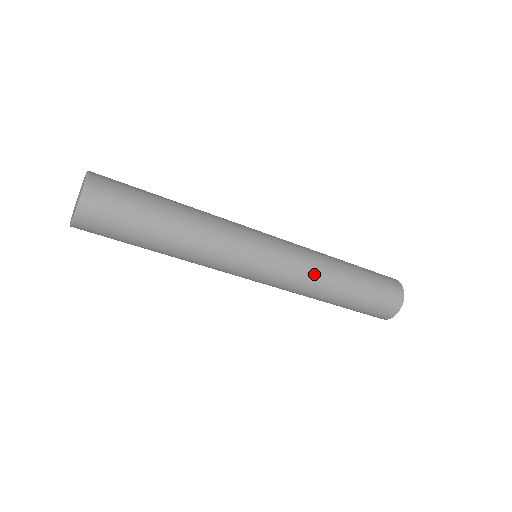
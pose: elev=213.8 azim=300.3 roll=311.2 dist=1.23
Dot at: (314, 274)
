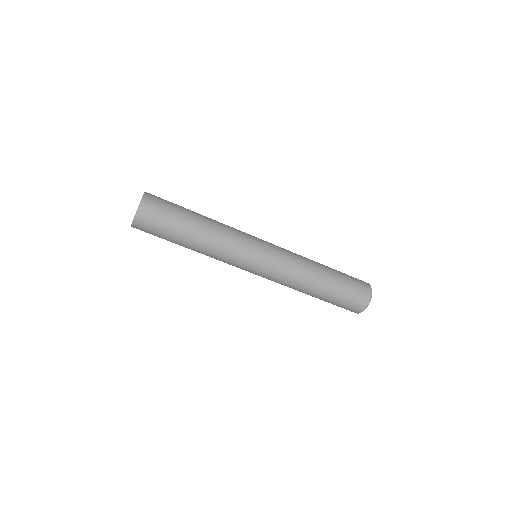
Dot at: (292, 281)
